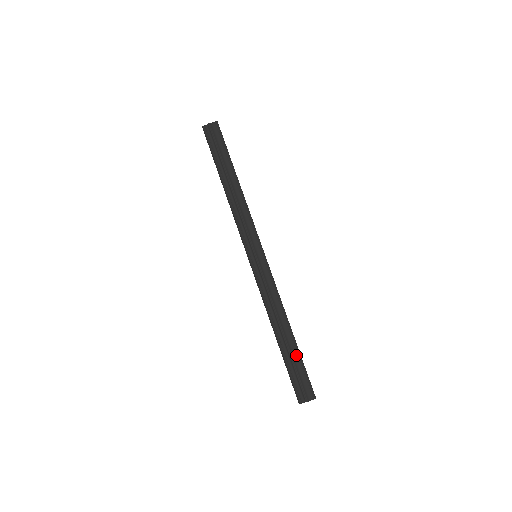
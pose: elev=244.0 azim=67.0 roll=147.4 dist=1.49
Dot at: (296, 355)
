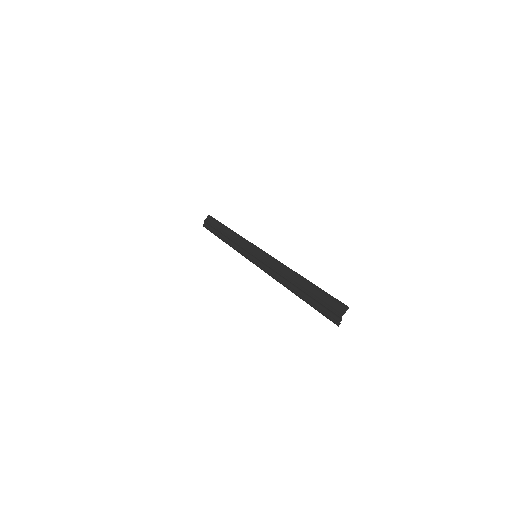
Dot at: (313, 290)
